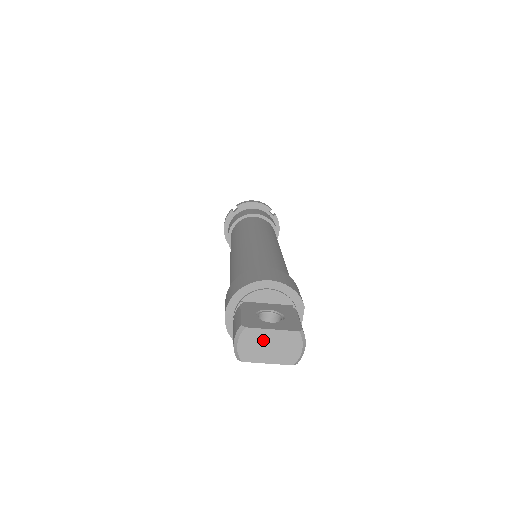
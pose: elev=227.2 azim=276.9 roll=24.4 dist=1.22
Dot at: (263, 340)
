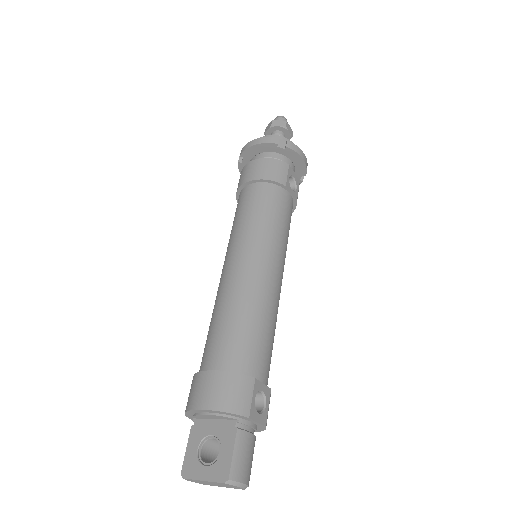
Dot at: (204, 482)
